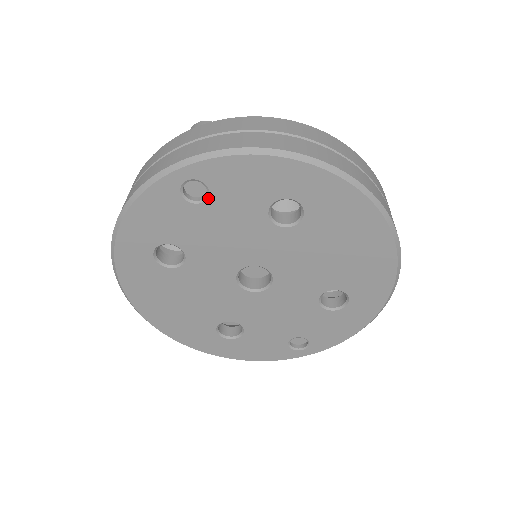
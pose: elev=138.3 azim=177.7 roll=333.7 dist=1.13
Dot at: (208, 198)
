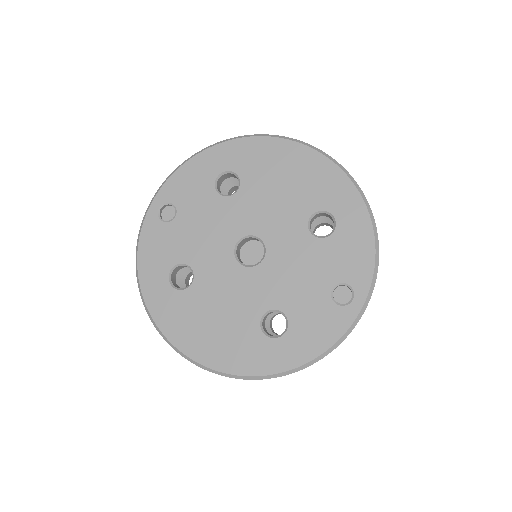
Dot at: (177, 211)
